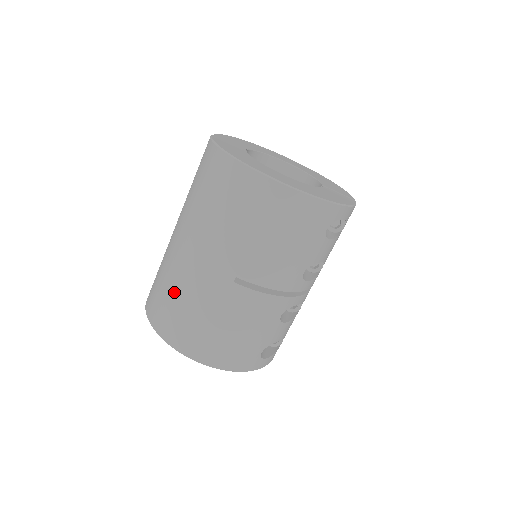
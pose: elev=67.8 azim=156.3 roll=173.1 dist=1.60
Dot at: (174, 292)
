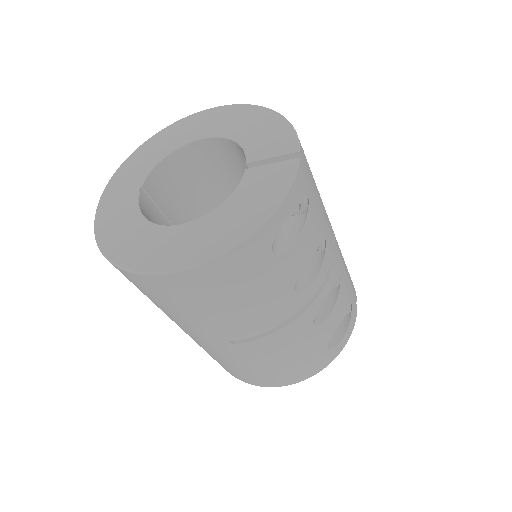
Dot at: occluded
